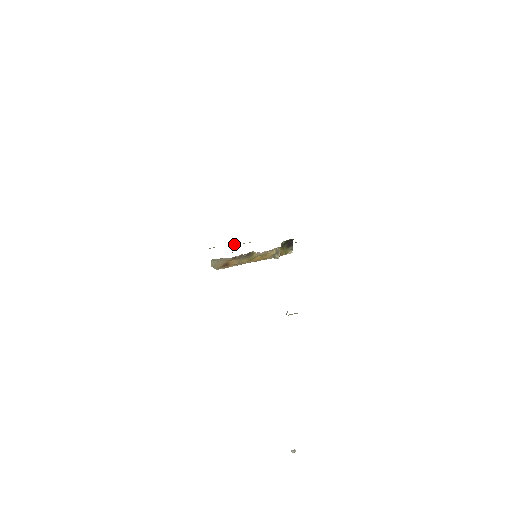
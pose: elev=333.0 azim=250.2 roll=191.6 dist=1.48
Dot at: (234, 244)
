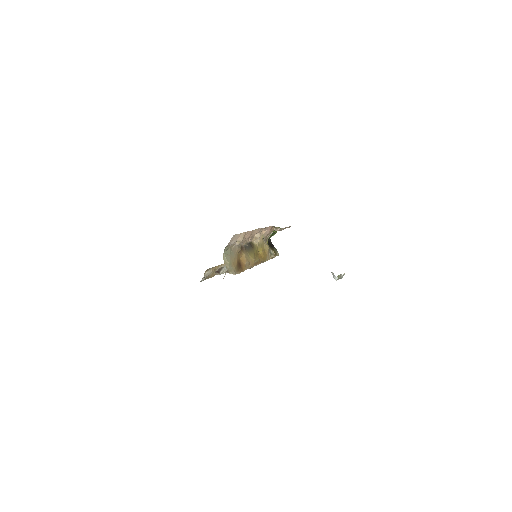
Dot at: occluded
